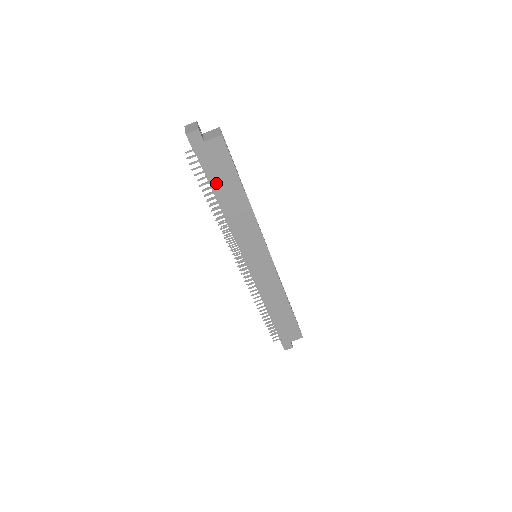
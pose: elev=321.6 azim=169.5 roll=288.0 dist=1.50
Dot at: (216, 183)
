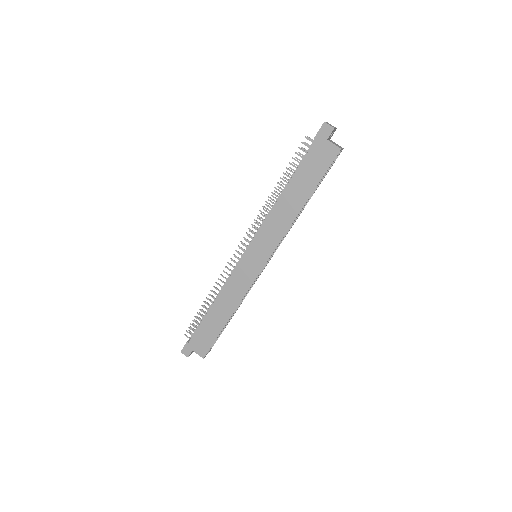
Dot at: (300, 173)
